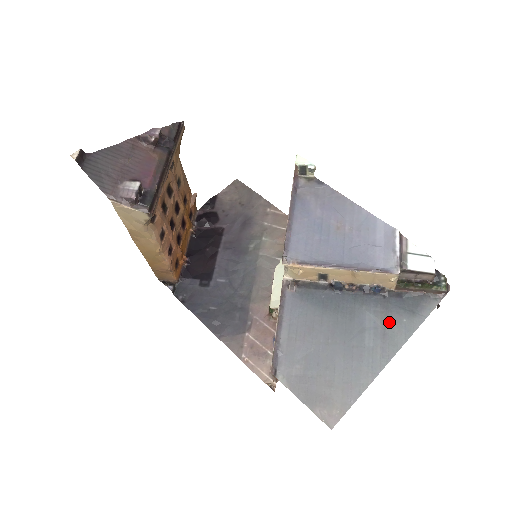
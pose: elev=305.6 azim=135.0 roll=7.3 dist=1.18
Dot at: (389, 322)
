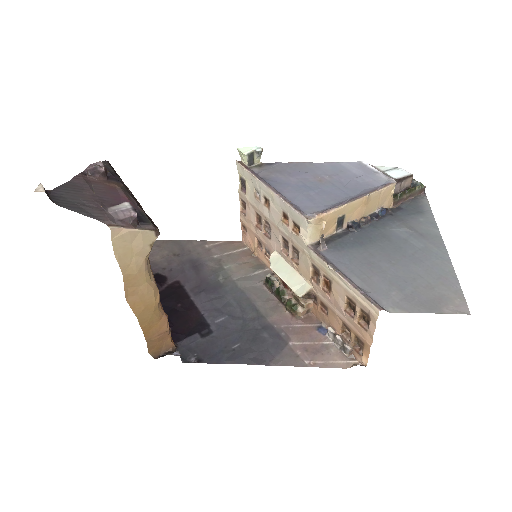
Dot at: (414, 226)
